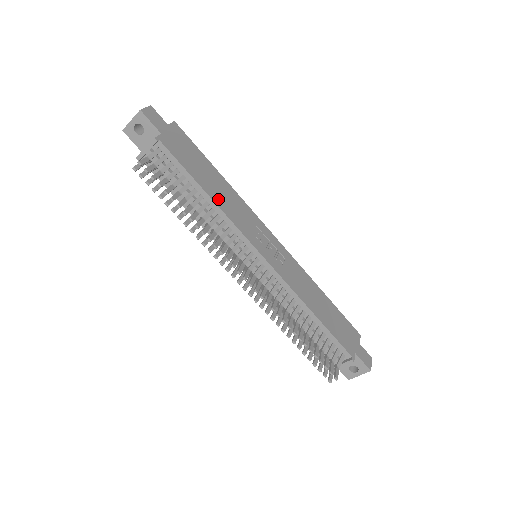
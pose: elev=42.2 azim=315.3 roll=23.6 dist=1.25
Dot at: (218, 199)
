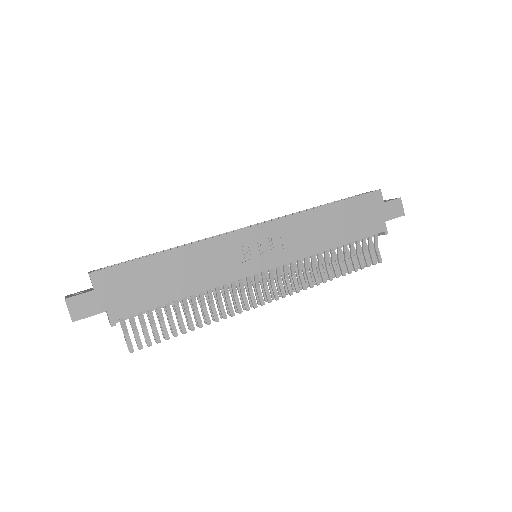
Dot at: (195, 284)
